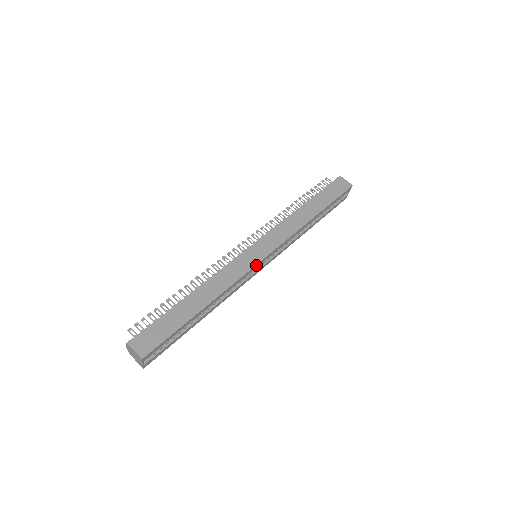
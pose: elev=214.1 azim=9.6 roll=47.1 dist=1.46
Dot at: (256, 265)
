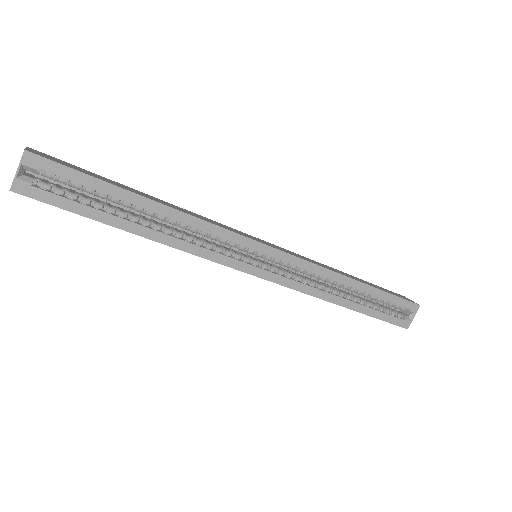
Dot at: (251, 240)
